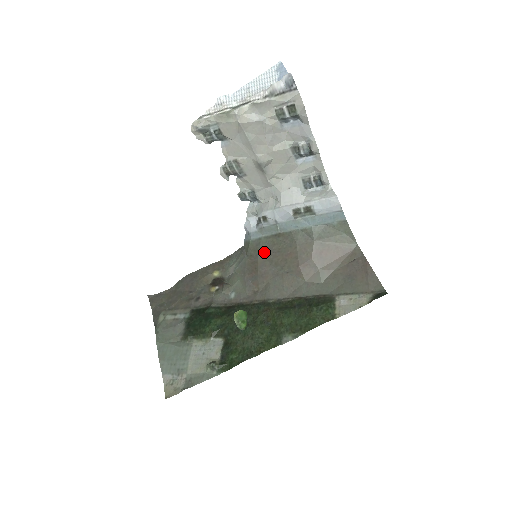
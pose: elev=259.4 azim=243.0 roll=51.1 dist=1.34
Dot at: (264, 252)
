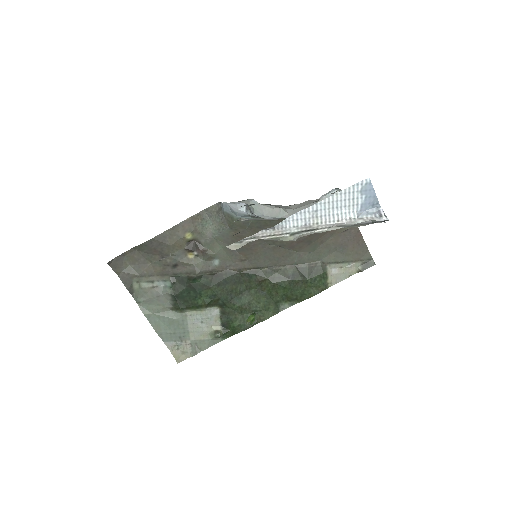
Dot at: (253, 230)
